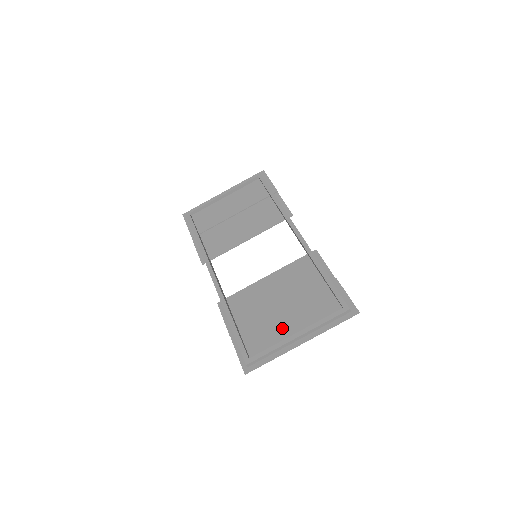
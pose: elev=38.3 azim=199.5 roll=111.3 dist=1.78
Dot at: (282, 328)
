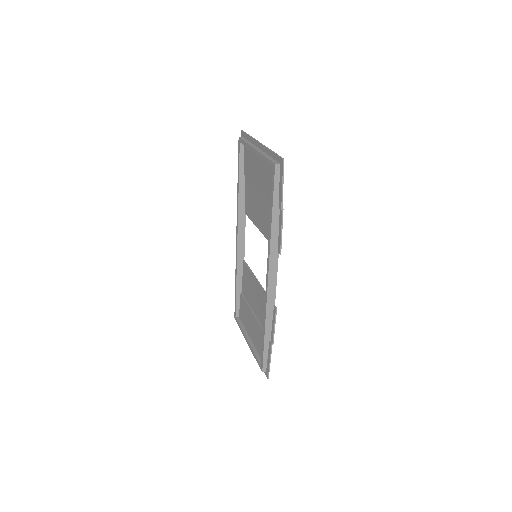
Dot at: (249, 325)
